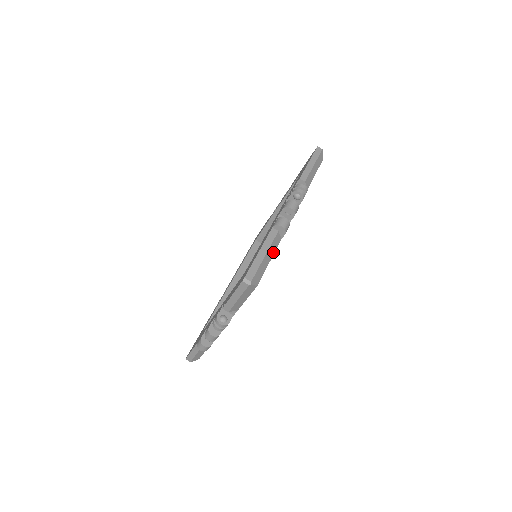
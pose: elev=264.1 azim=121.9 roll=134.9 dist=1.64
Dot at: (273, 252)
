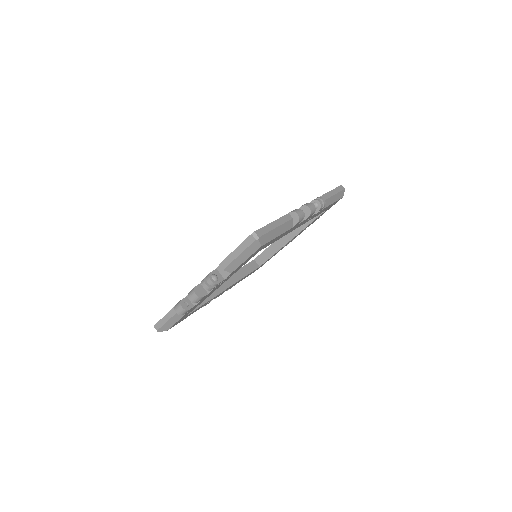
Dot at: (283, 231)
